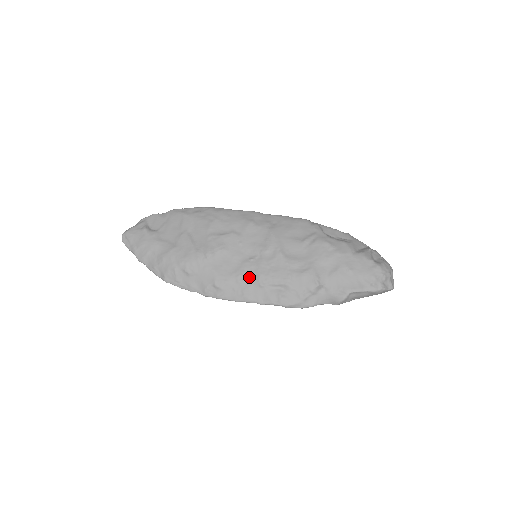
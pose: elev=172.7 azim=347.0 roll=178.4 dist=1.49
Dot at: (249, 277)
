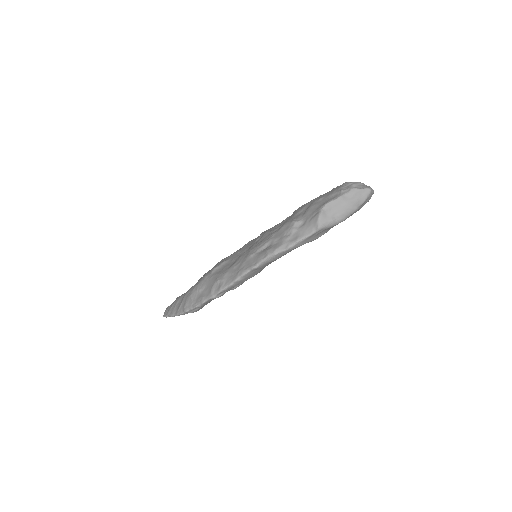
Dot at: (242, 259)
